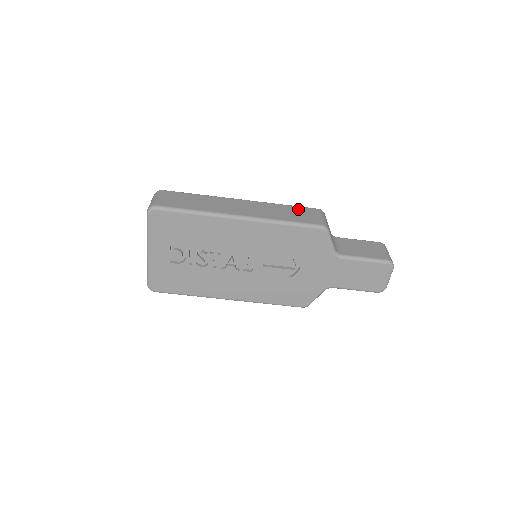
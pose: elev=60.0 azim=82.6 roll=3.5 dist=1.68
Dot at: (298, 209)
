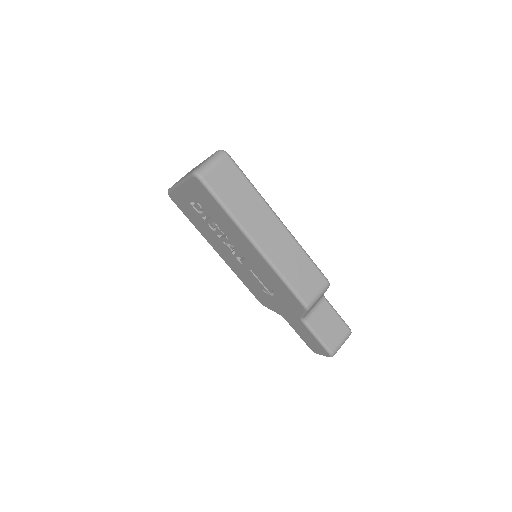
Dot at: (311, 270)
